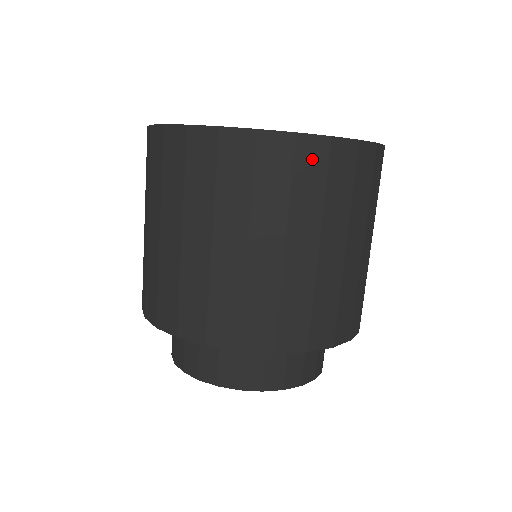
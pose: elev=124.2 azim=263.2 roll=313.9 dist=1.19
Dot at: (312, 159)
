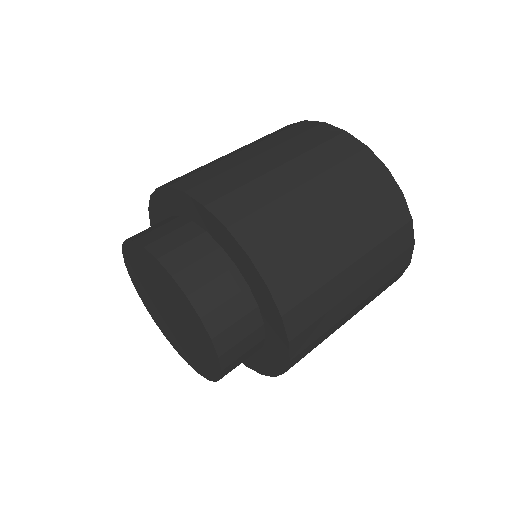
Dot at: (366, 165)
